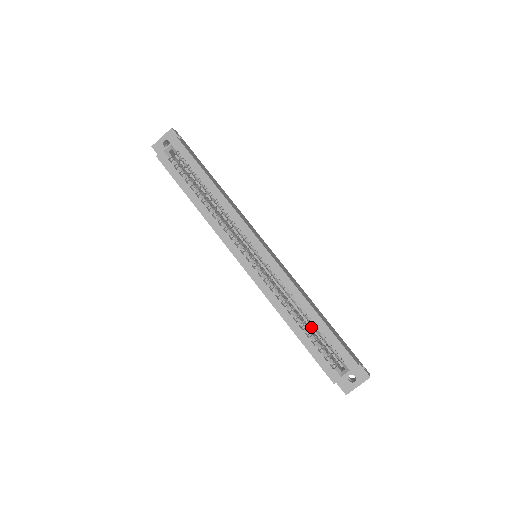
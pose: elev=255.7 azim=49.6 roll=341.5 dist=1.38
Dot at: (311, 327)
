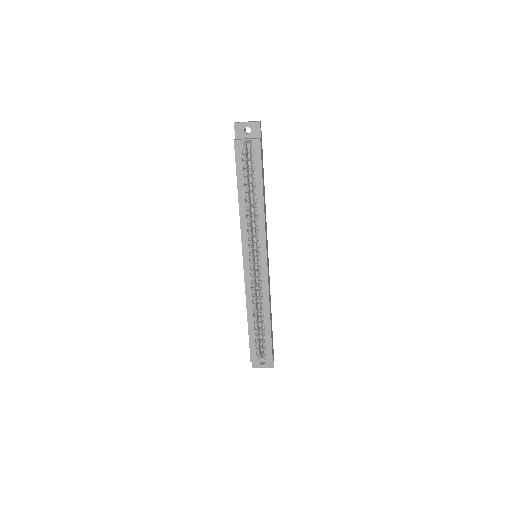
Dot at: (259, 318)
